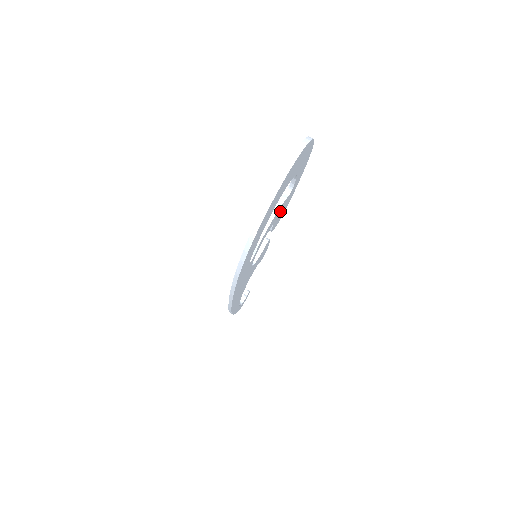
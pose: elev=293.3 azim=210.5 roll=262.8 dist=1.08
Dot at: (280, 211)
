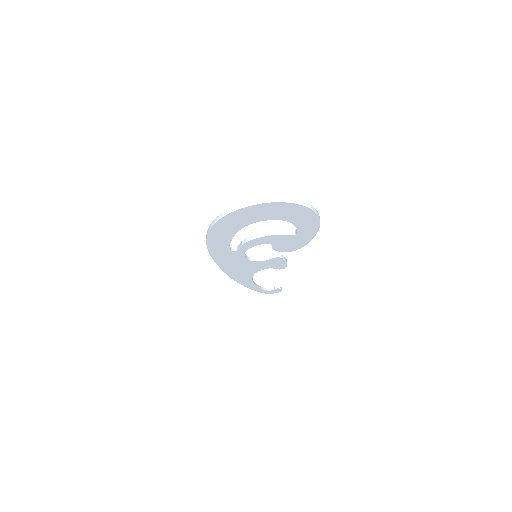
Dot at: (281, 240)
